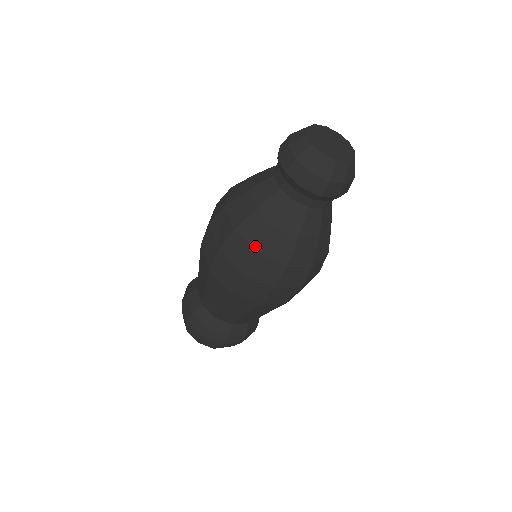
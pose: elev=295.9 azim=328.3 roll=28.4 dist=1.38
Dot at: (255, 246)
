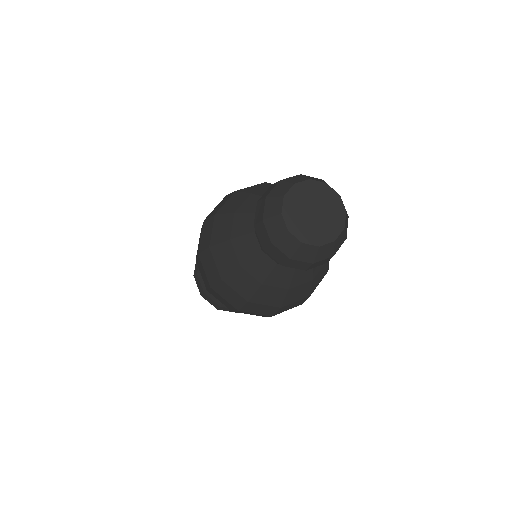
Dot at: (276, 305)
